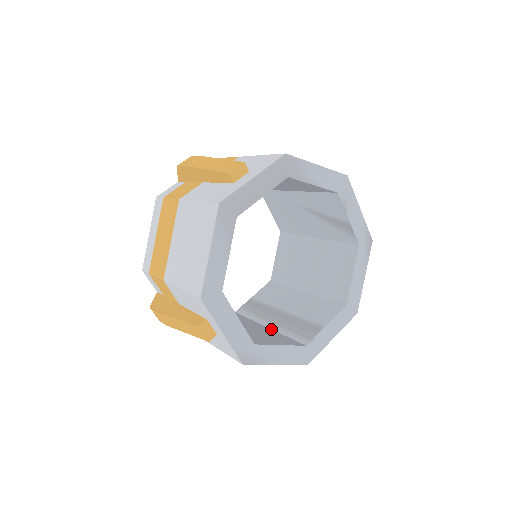
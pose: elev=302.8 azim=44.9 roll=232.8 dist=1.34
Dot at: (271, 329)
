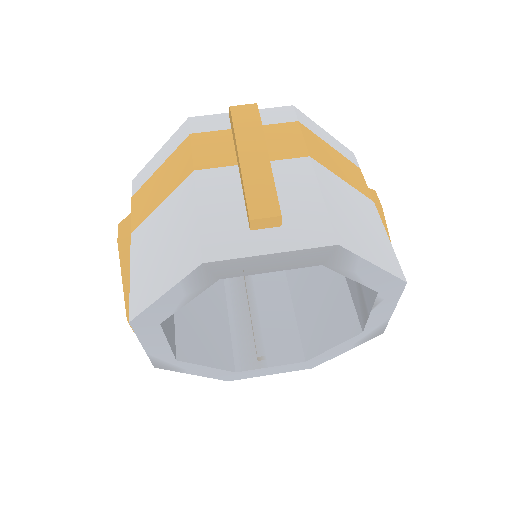
Dot at: (228, 315)
